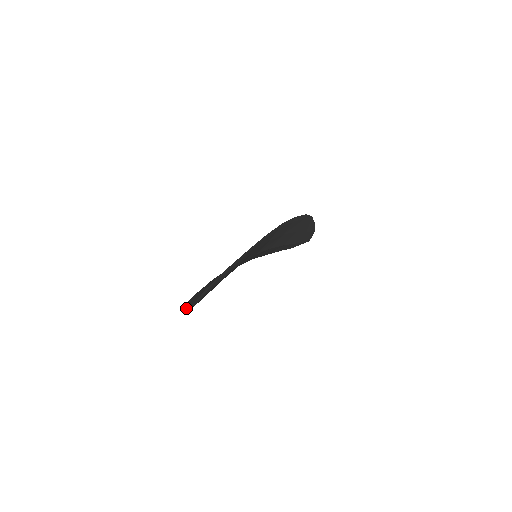
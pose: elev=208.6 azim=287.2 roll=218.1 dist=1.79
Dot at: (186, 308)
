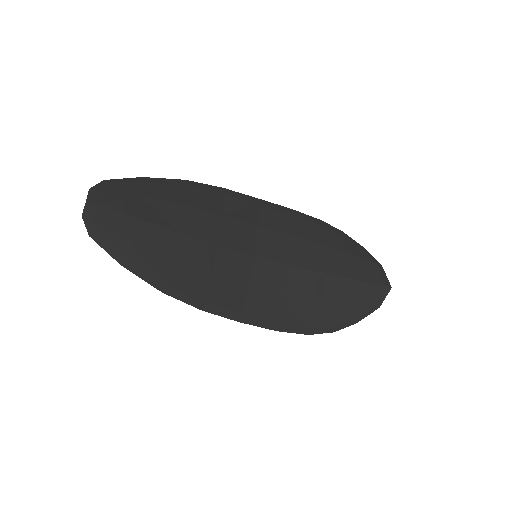
Dot at: (90, 219)
